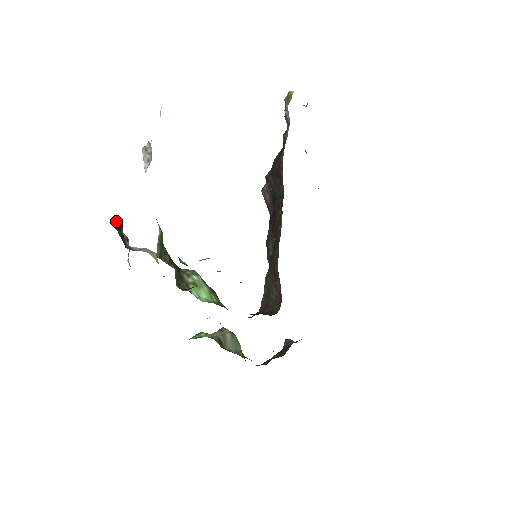
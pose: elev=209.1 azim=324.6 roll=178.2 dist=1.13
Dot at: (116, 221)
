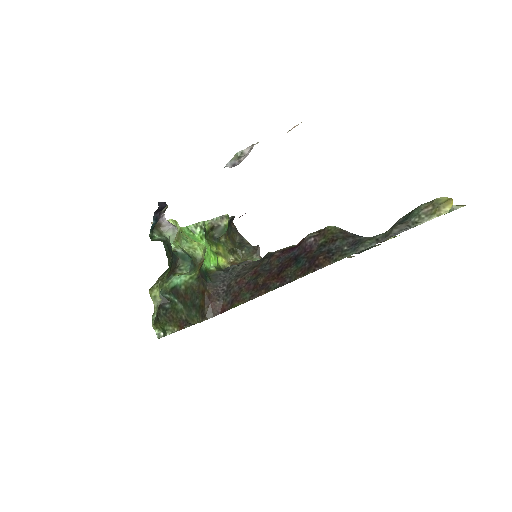
Dot at: (161, 206)
